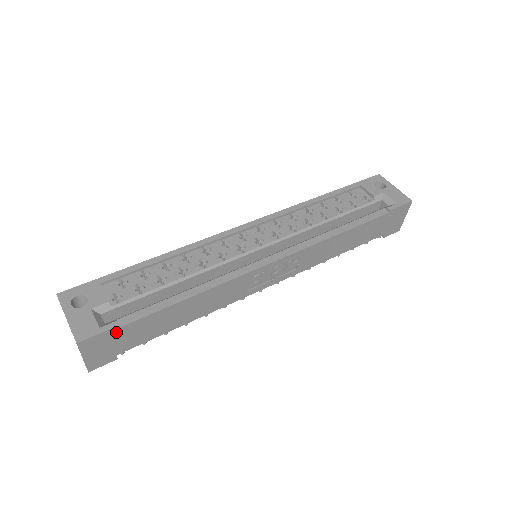
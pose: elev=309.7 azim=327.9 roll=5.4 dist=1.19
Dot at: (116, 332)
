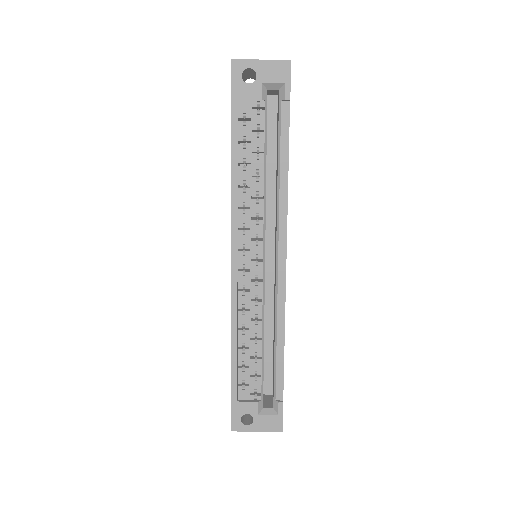
Dot at: occluded
